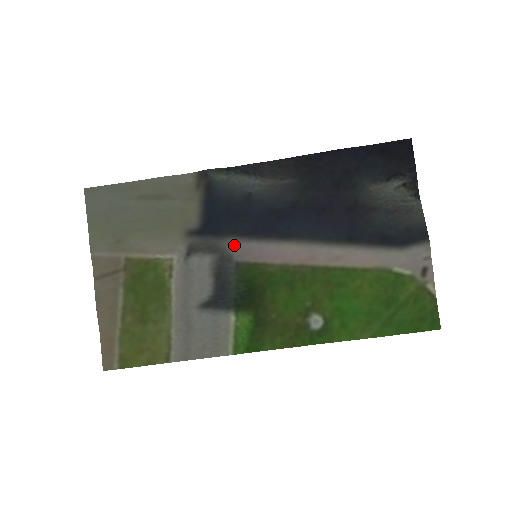
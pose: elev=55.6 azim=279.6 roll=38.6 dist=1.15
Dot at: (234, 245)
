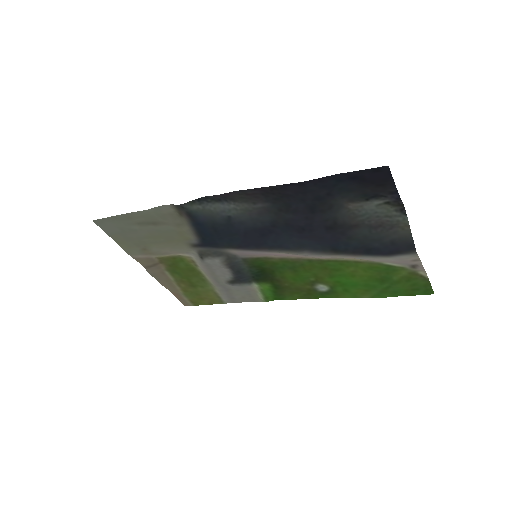
Dot at: (234, 252)
